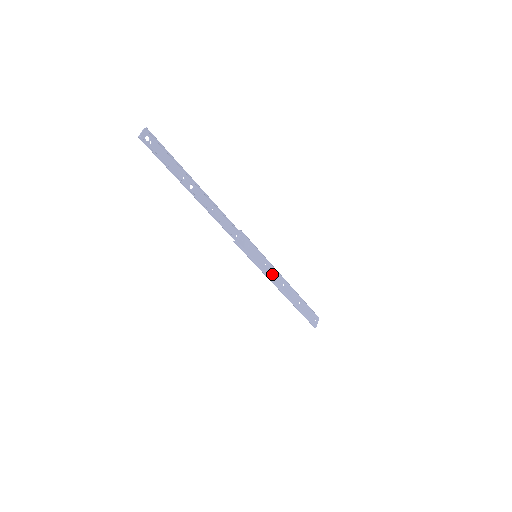
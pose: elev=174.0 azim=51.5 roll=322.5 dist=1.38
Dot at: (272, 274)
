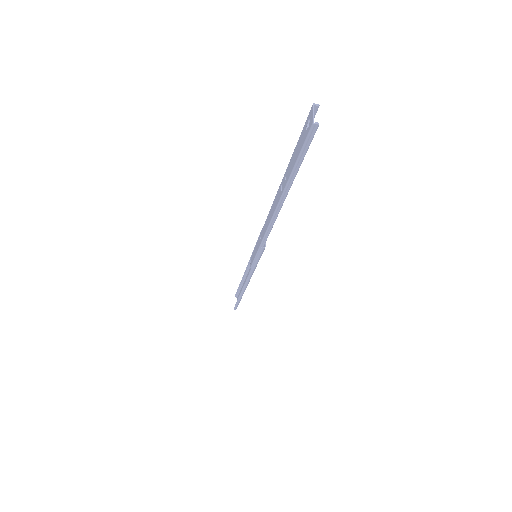
Dot at: occluded
